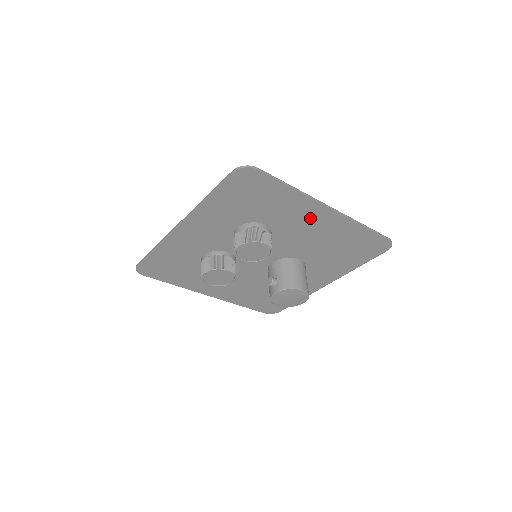
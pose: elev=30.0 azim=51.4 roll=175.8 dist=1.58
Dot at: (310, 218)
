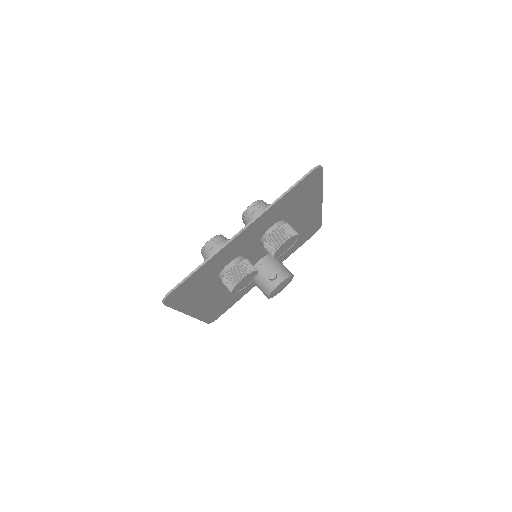
Dot at: (308, 211)
